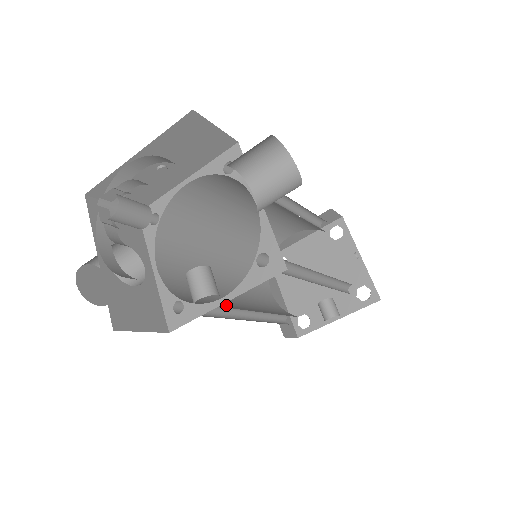
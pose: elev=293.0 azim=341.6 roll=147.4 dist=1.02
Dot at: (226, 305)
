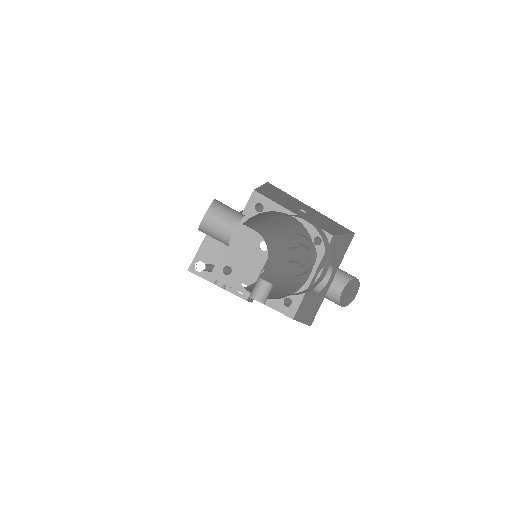
Dot at: occluded
